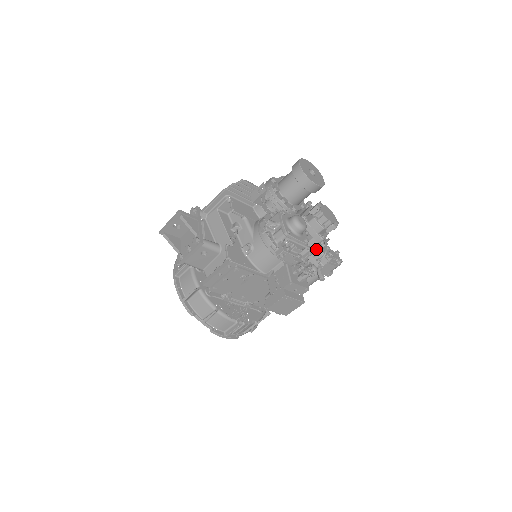
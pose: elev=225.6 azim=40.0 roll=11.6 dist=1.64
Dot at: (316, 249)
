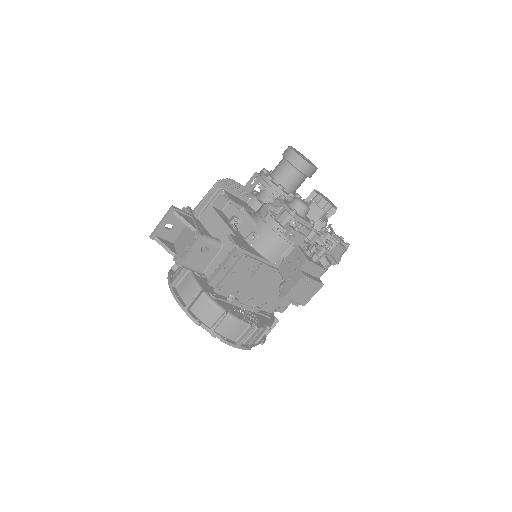
Dot at: (321, 233)
